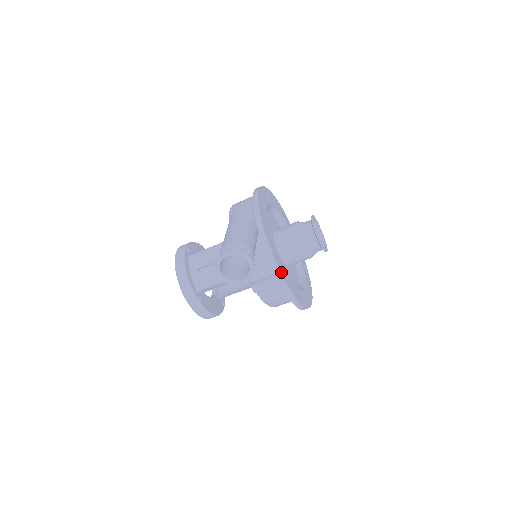
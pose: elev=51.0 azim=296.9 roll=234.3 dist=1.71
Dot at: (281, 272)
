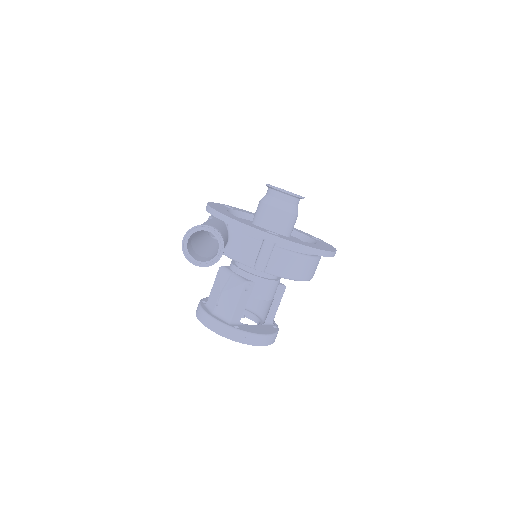
Dot at: (261, 230)
